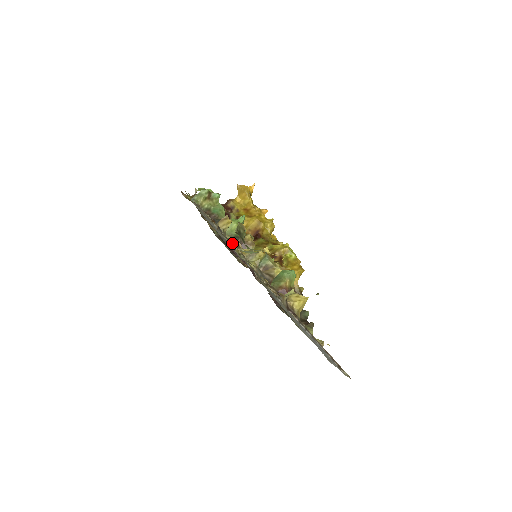
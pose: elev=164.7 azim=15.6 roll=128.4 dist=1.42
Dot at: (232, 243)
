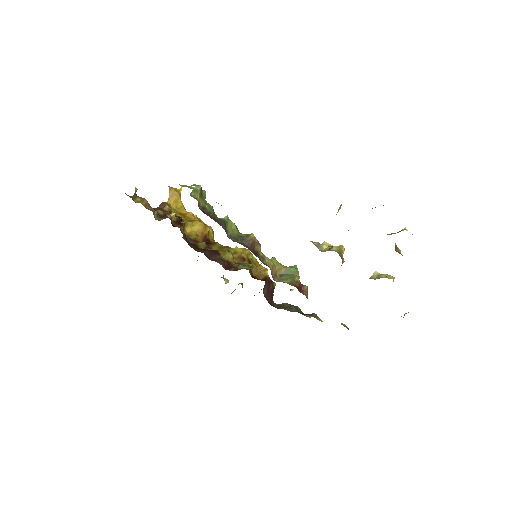
Dot at: occluded
